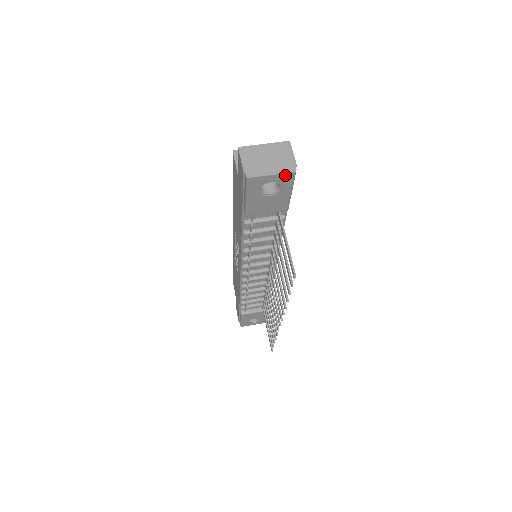
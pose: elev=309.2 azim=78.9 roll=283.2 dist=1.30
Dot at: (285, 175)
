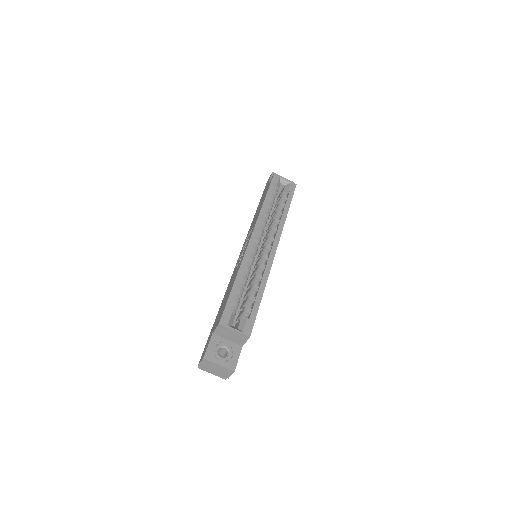
Dot at: (220, 375)
